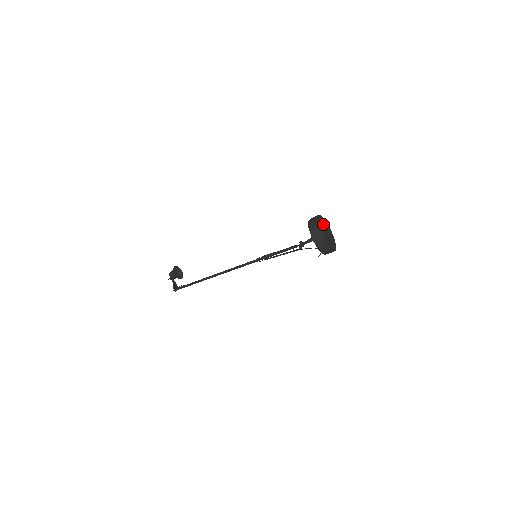
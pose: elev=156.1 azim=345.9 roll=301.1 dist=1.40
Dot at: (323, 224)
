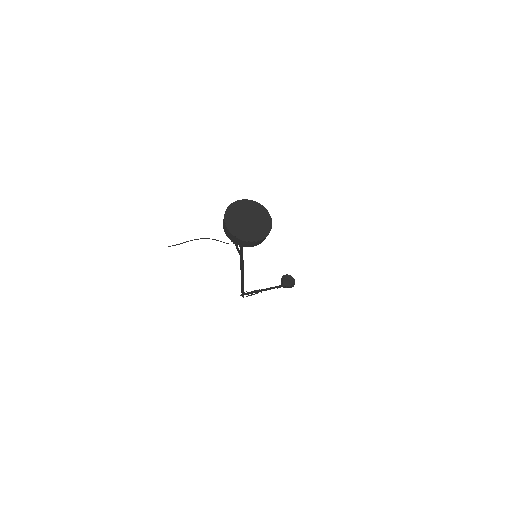
Dot at: (247, 210)
